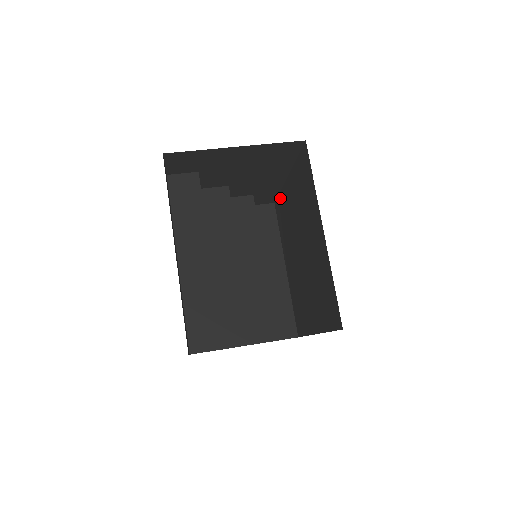
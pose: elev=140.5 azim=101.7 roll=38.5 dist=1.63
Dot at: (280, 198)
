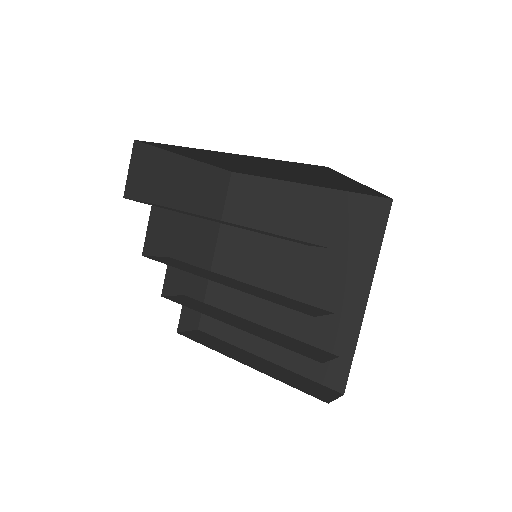
Dot at: (209, 299)
